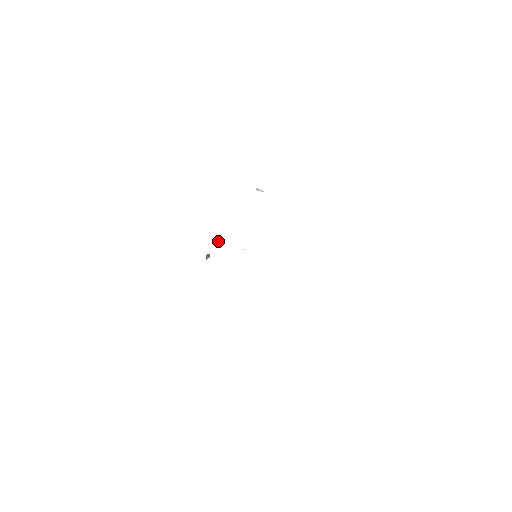
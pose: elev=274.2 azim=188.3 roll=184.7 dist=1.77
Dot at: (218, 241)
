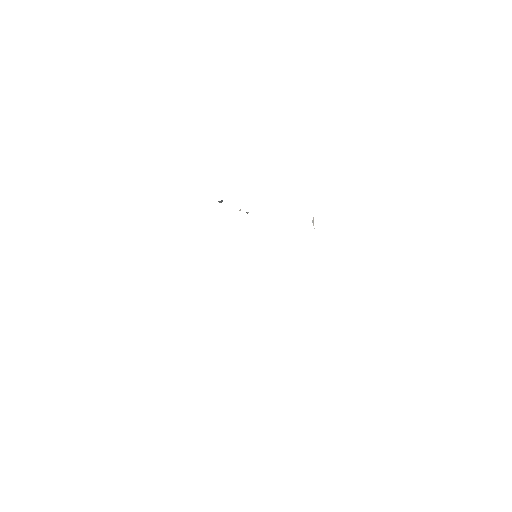
Dot at: occluded
